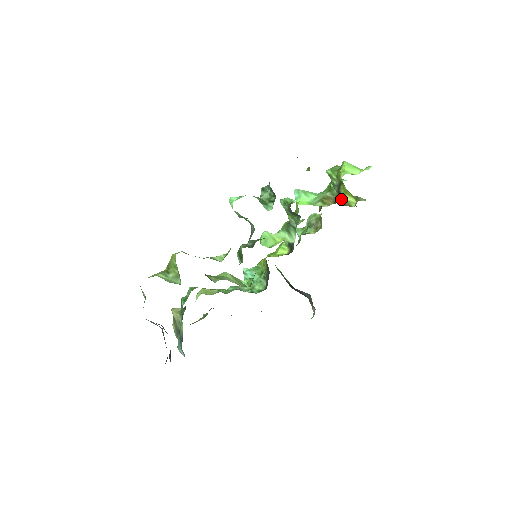
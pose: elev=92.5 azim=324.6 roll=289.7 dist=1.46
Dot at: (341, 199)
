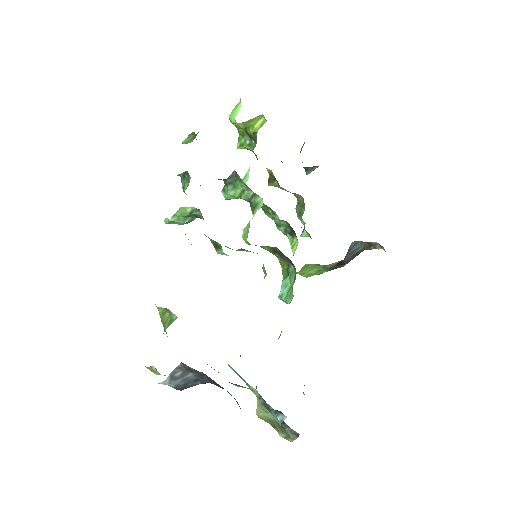
Dot at: (256, 134)
